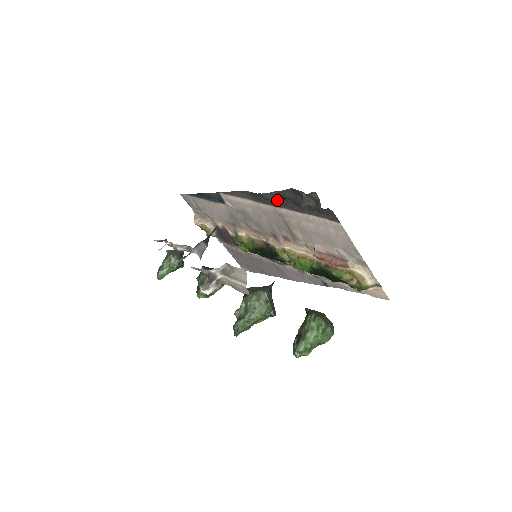
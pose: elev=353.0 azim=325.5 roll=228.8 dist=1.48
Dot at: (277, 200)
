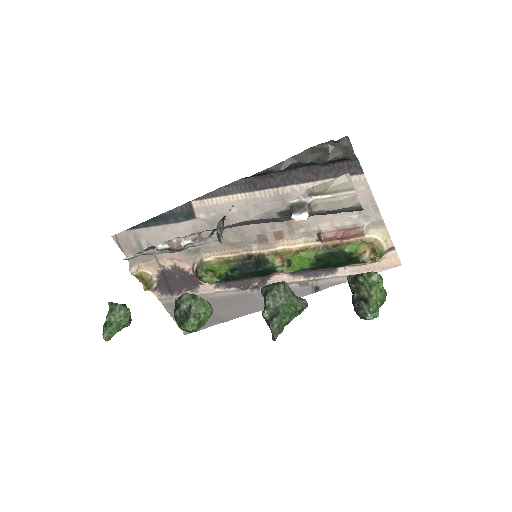
Dot at: (284, 175)
